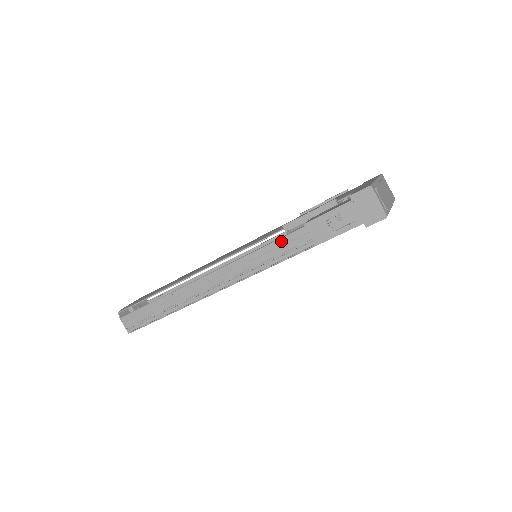
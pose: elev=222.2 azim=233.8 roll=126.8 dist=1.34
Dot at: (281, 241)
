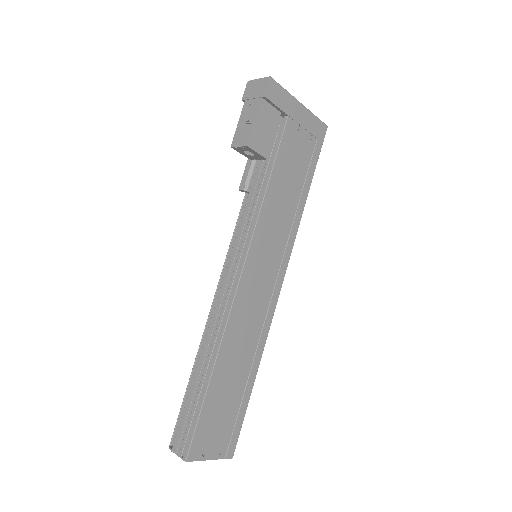
Dot at: (248, 203)
